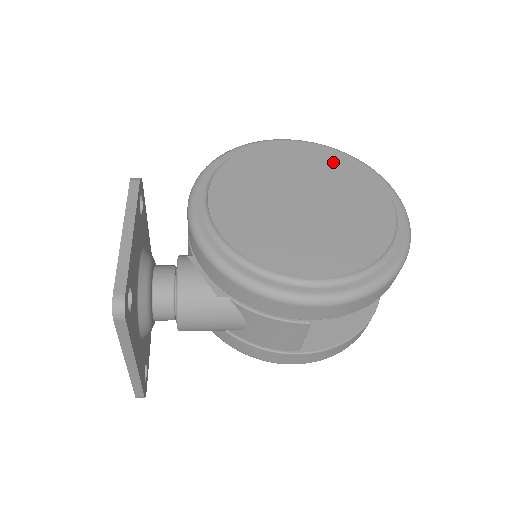
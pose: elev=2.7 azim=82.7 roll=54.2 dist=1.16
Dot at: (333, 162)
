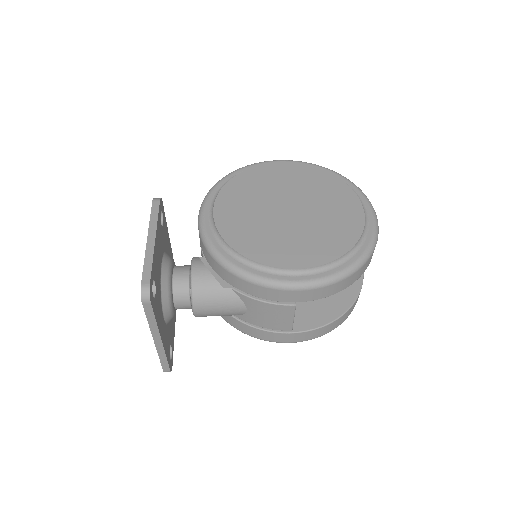
Dot at: (316, 177)
